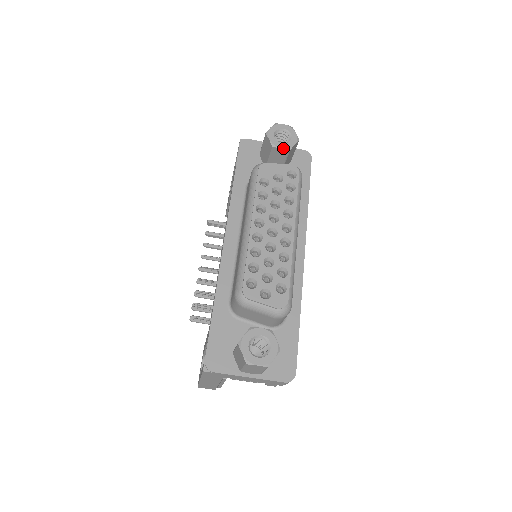
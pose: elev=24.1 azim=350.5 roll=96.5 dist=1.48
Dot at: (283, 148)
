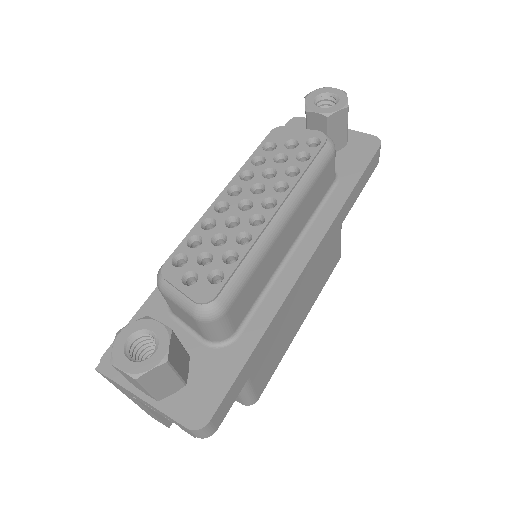
Dot at: (319, 113)
